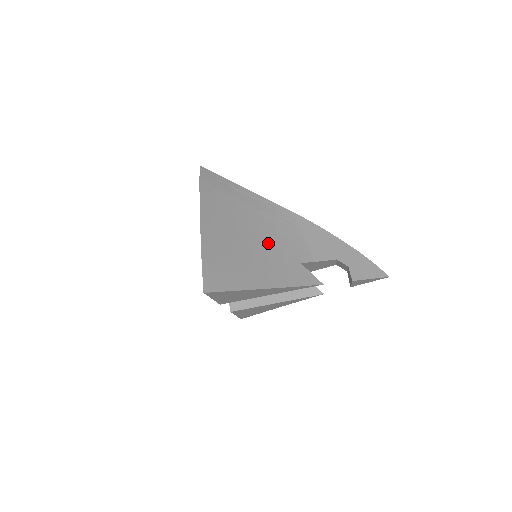
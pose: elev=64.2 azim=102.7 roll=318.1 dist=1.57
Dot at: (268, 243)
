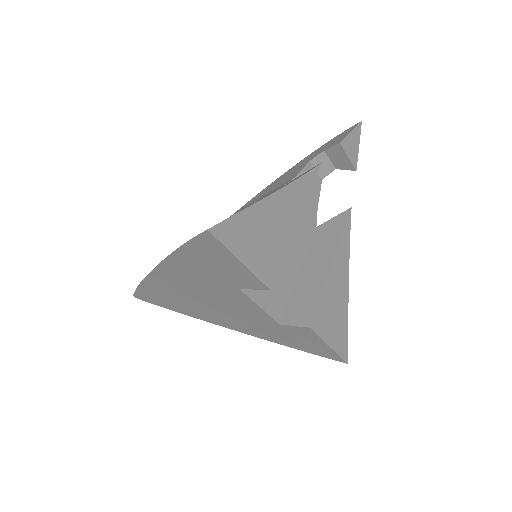
Dot at: occluded
